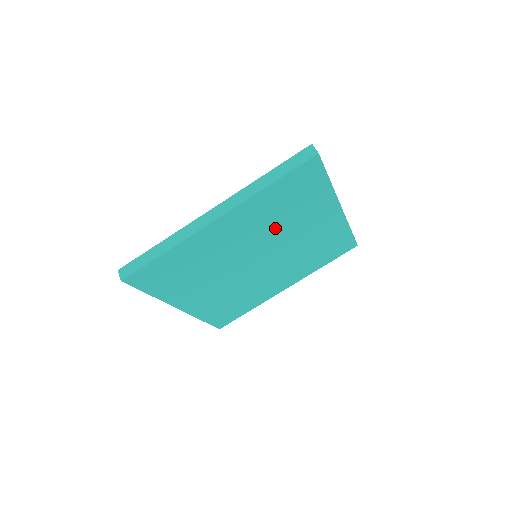
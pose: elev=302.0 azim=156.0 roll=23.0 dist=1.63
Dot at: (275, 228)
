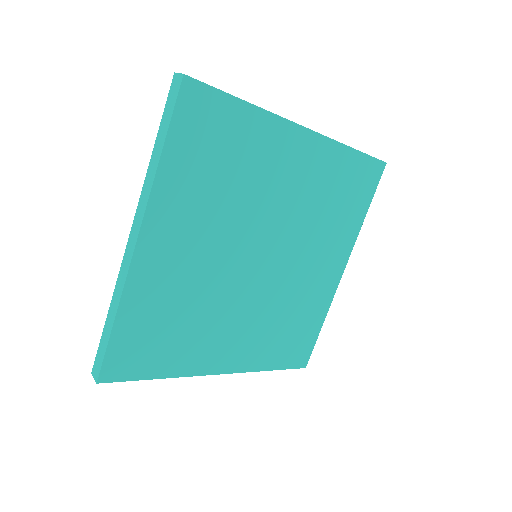
Dot at: (308, 221)
